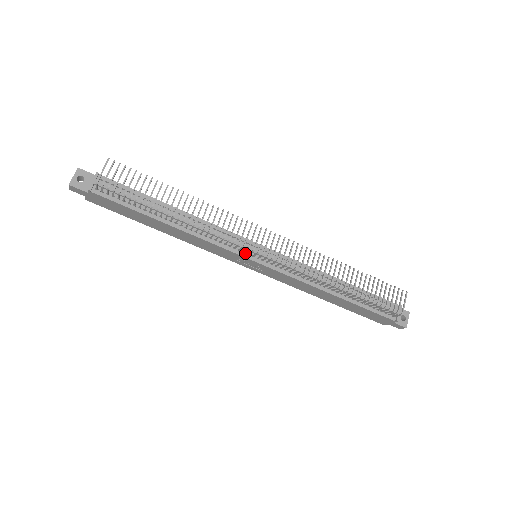
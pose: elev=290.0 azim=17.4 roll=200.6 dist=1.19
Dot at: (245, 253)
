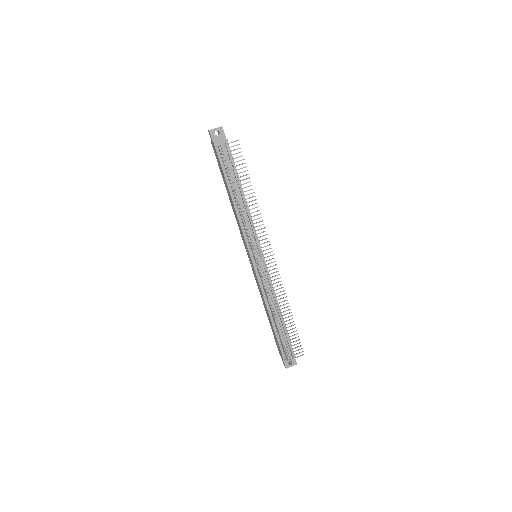
Dot at: (251, 250)
